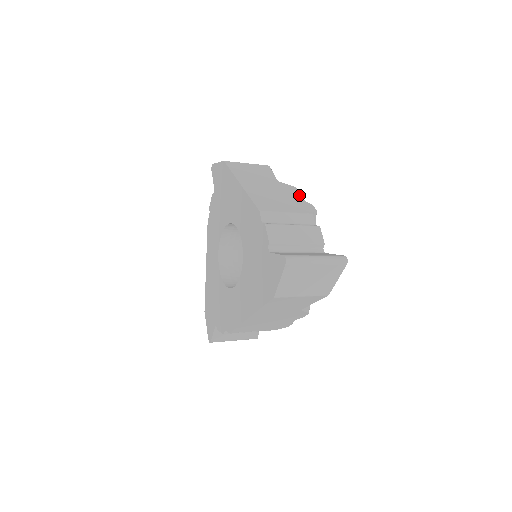
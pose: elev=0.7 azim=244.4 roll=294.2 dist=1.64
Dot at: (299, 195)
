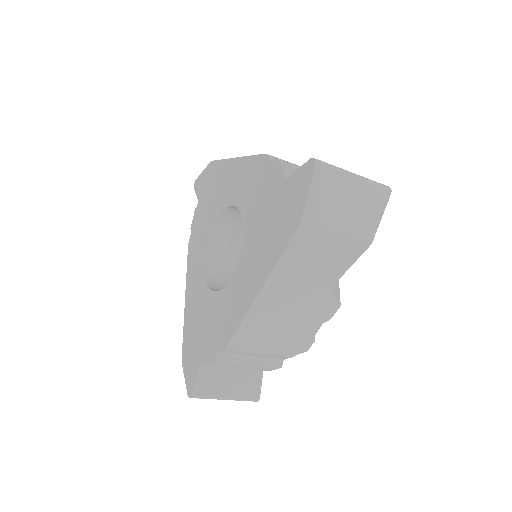
Dot at: occluded
